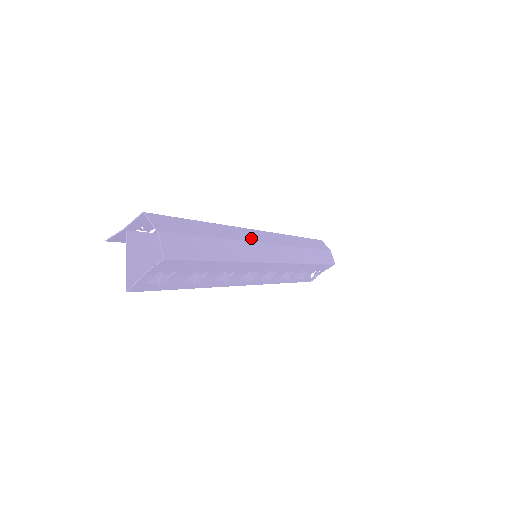
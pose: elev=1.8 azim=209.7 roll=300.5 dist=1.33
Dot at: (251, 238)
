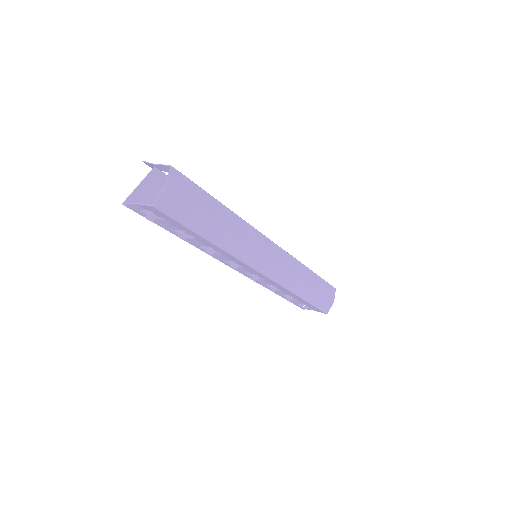
Dot at: (254, 242)
